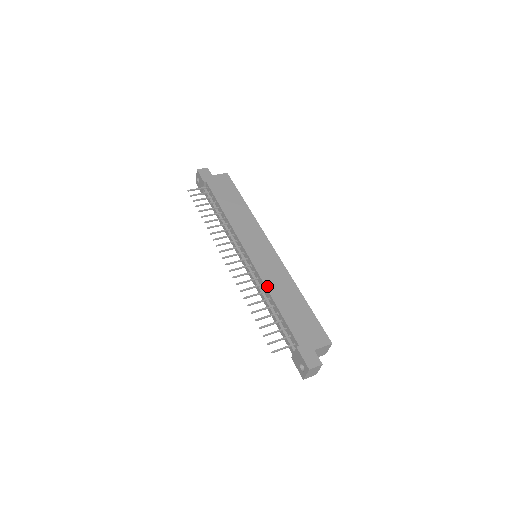
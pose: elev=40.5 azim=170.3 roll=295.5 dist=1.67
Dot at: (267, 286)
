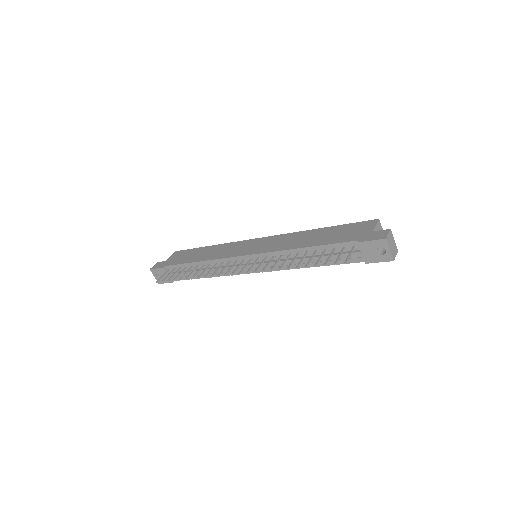
Dot at: (286, 249)
